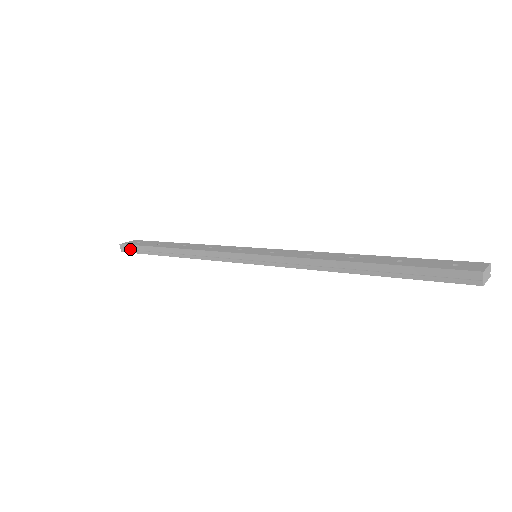
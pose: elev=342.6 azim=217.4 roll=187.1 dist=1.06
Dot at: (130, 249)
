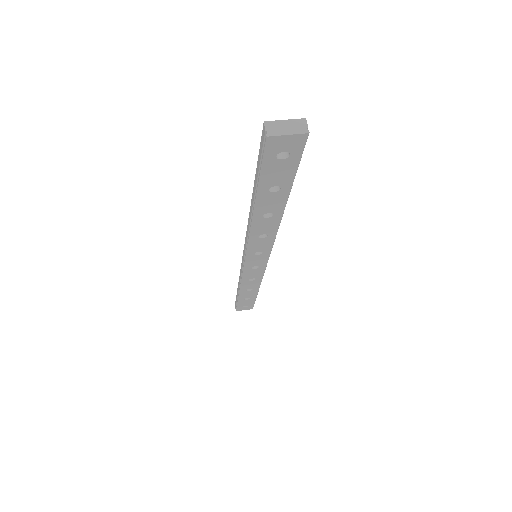
Dot at: (236, 304)
